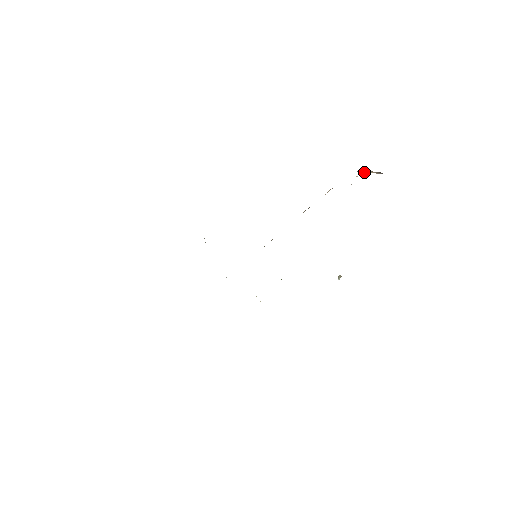
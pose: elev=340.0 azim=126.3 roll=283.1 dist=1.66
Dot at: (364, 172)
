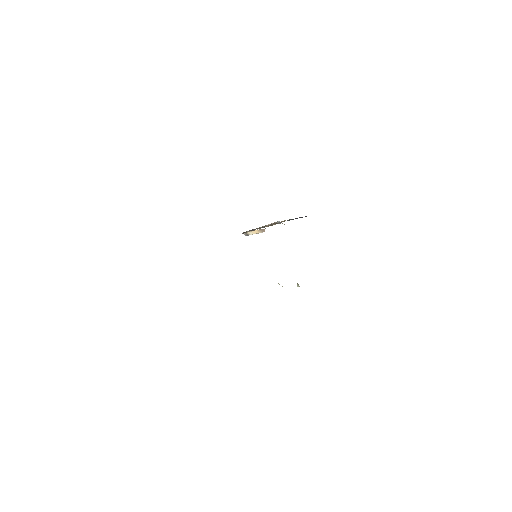
Dot at: (250, 234)
